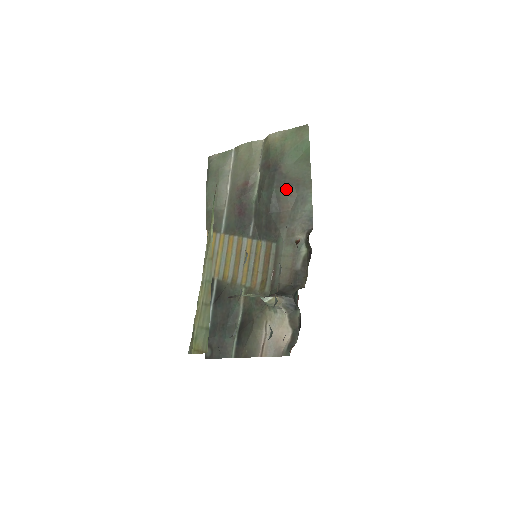
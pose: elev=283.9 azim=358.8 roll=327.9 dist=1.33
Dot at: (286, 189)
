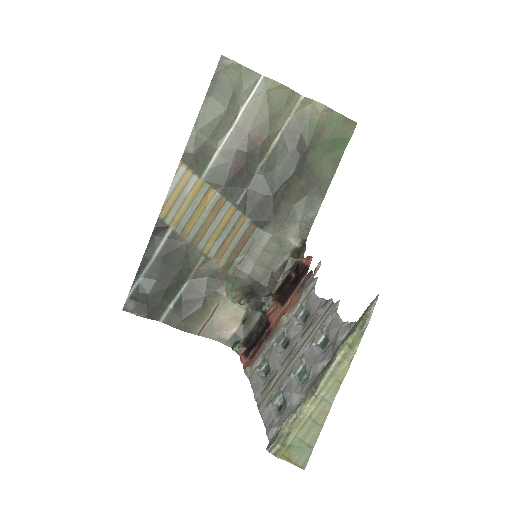
Dot at: (302, 182)
